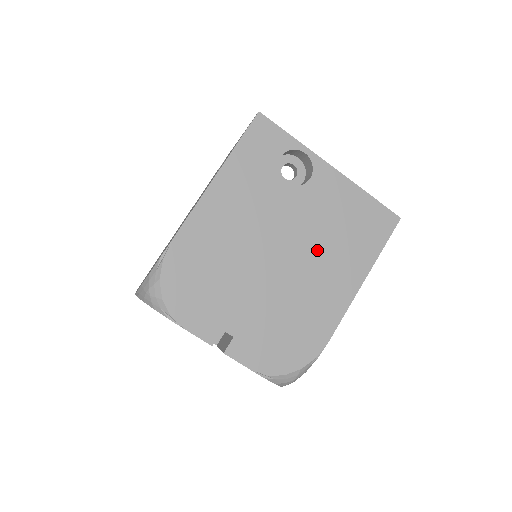
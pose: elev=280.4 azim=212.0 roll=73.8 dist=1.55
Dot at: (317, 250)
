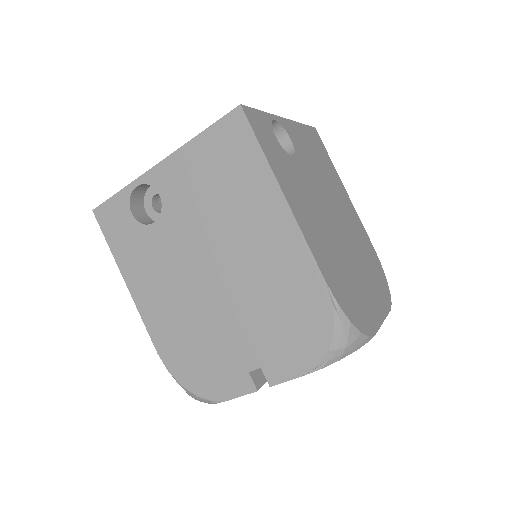
Dot at: (225, 231)
